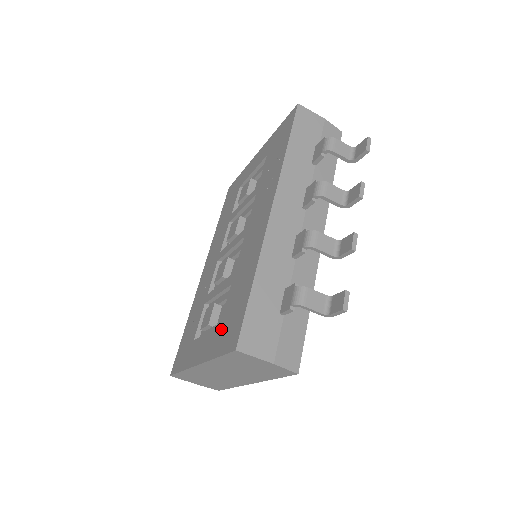
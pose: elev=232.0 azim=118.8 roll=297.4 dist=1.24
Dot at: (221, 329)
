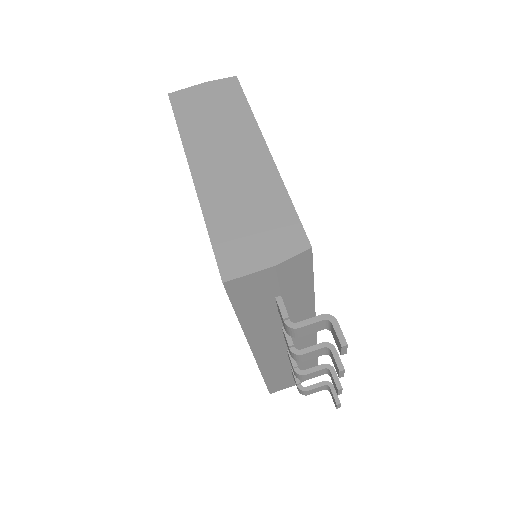
Dot at: occluded
